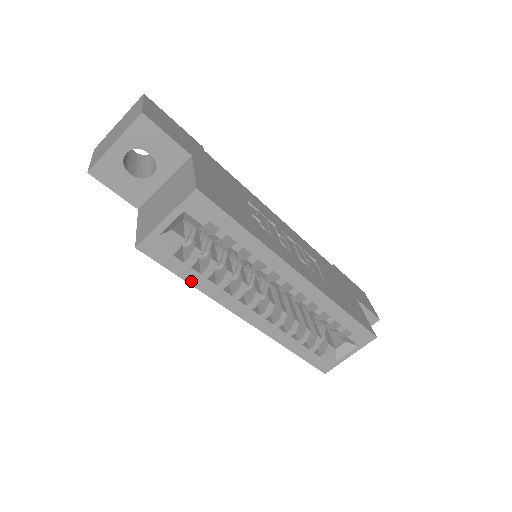
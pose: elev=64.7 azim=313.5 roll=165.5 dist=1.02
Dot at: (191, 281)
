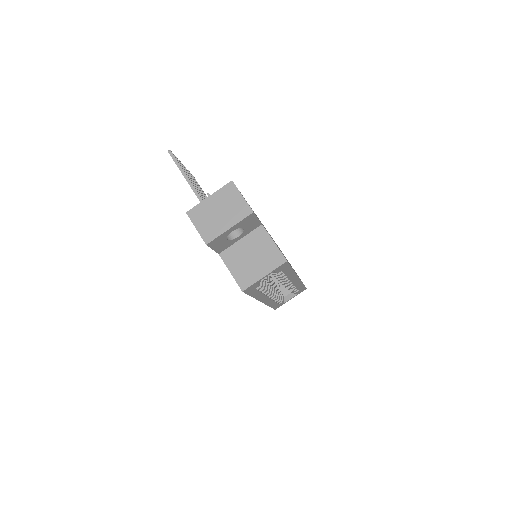
Dot at: (253, 296)
